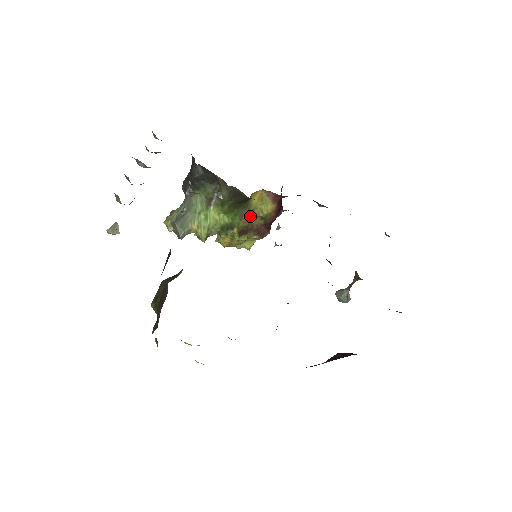
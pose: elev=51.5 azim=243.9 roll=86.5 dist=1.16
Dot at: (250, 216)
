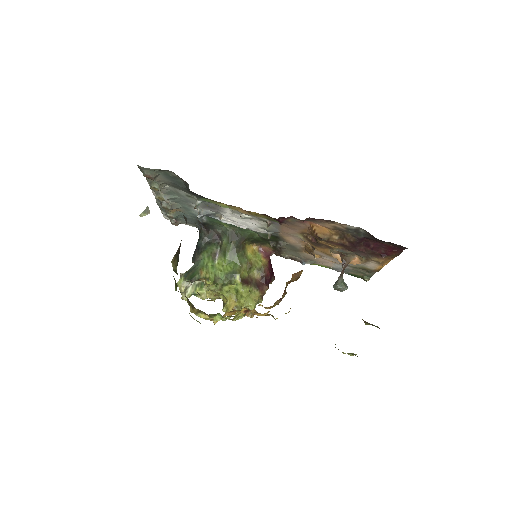
Dot at: (248, 265)
